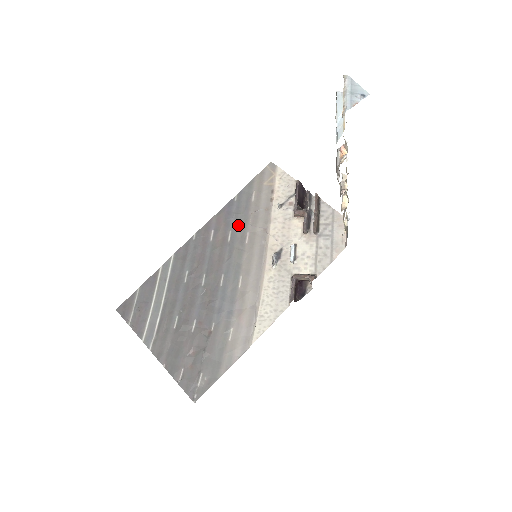
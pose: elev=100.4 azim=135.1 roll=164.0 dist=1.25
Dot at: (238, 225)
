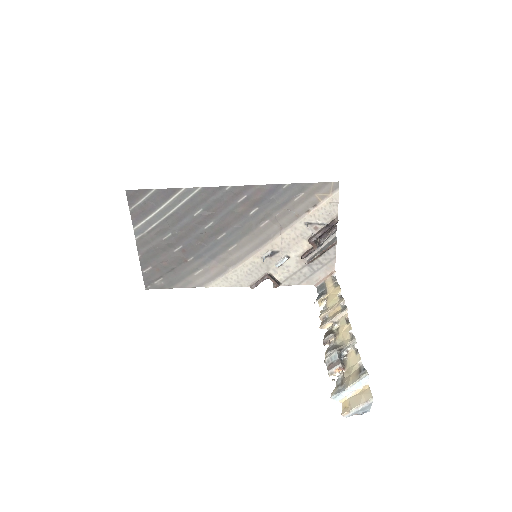
Dot at: (267, 209)
